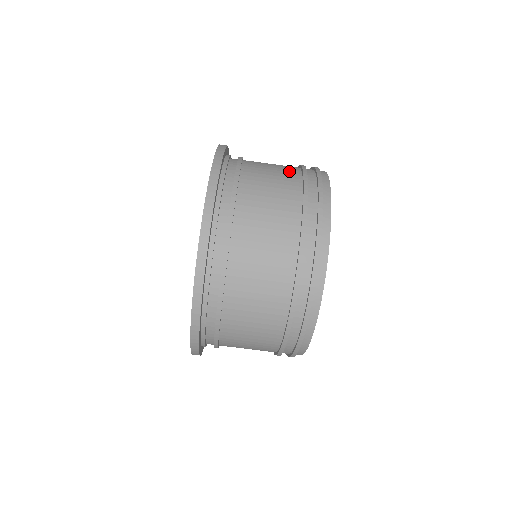
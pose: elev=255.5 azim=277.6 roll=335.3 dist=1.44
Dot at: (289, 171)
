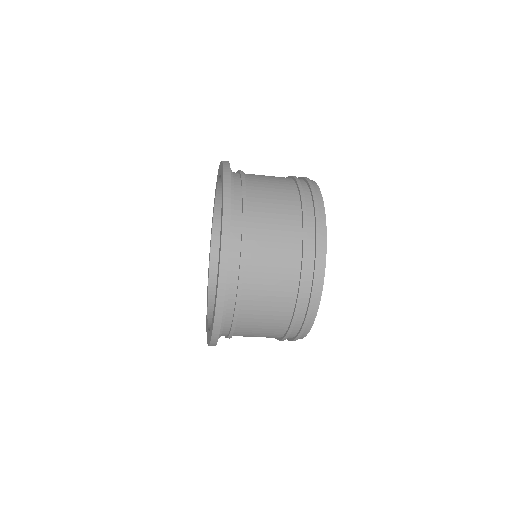
Dot at: (288, 195)
